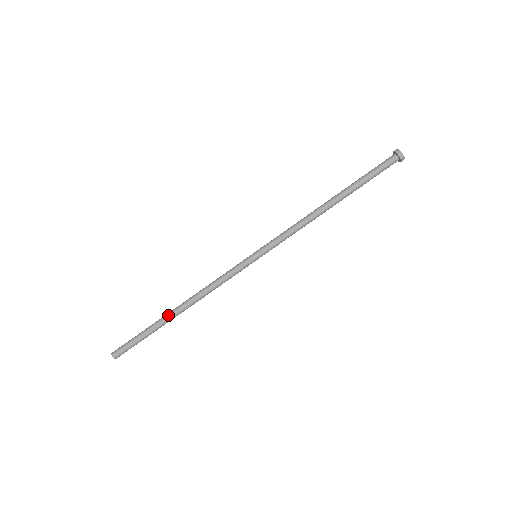
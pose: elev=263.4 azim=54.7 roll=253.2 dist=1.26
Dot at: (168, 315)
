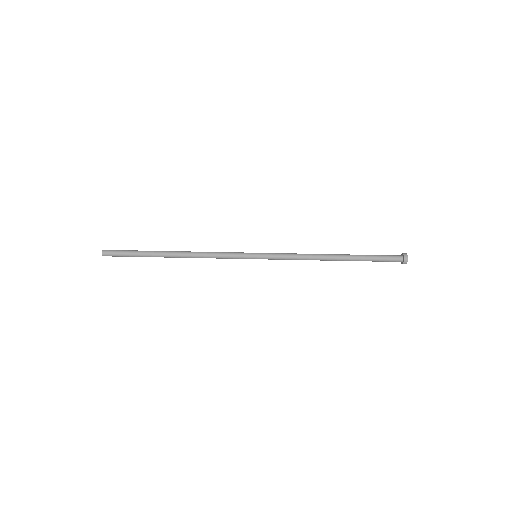
Dot at: (164, 251)
